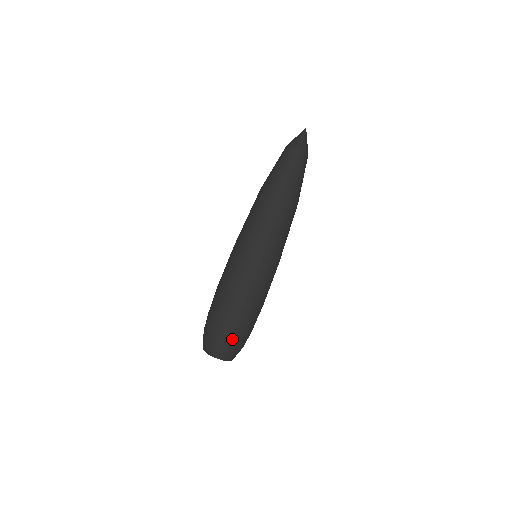
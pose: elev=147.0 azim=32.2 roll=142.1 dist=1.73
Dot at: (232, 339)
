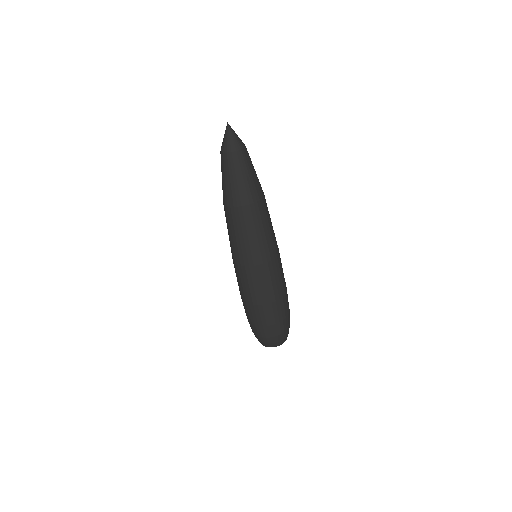
Dot at: (285, 327)
